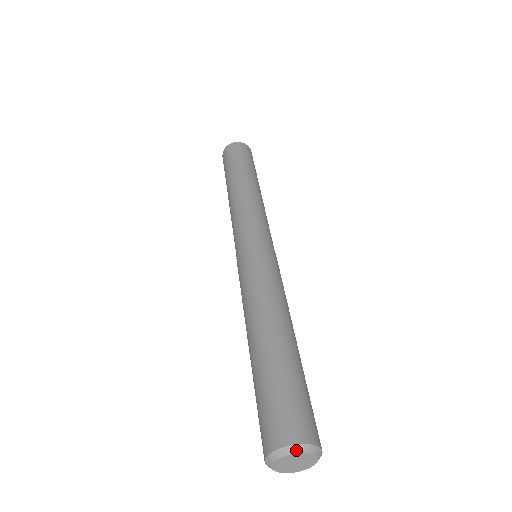
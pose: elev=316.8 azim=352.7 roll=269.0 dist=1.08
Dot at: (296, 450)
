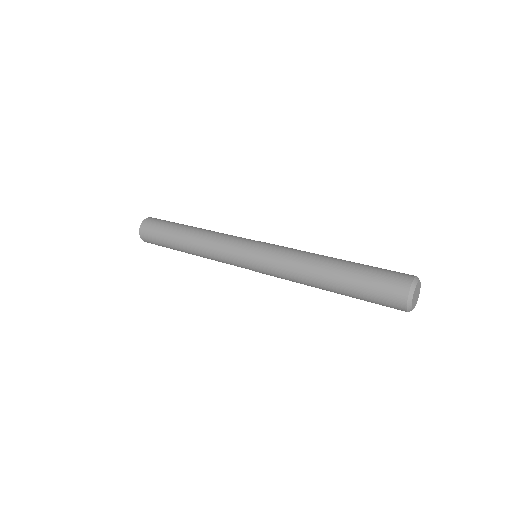
Dot at: (417, 280)
